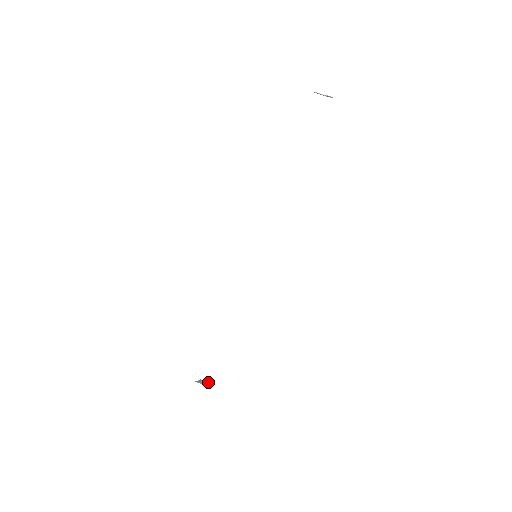
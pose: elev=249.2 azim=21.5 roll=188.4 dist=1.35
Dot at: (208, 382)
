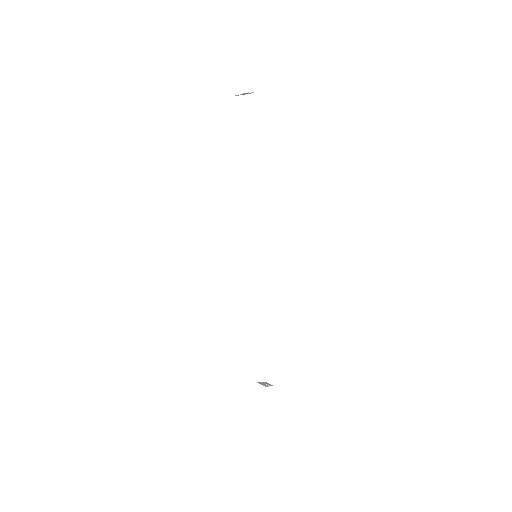
Dot at: (271, 385)
